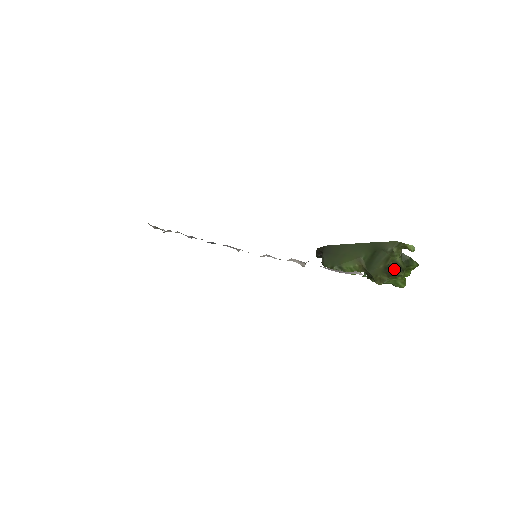
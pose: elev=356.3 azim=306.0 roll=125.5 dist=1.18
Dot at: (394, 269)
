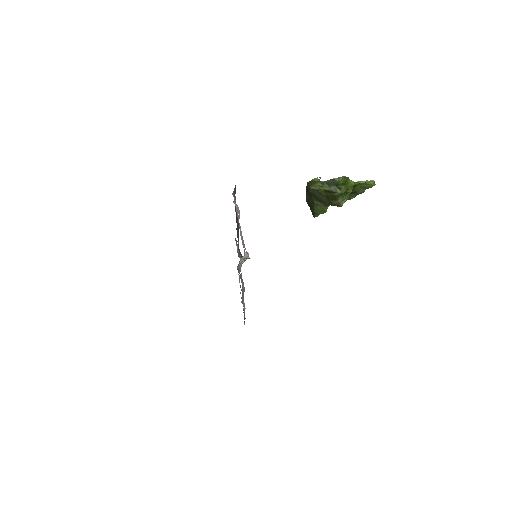
Dot at: (330, 195)
